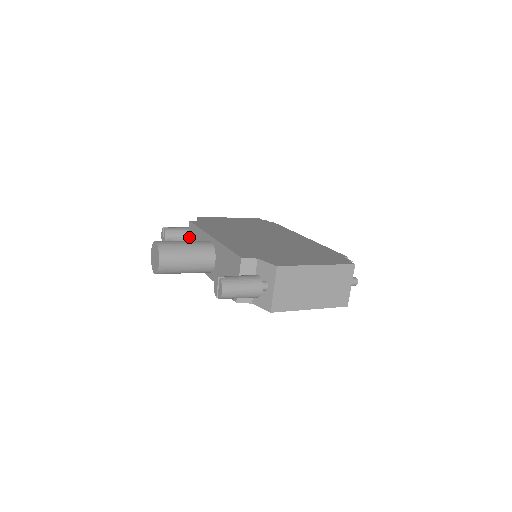
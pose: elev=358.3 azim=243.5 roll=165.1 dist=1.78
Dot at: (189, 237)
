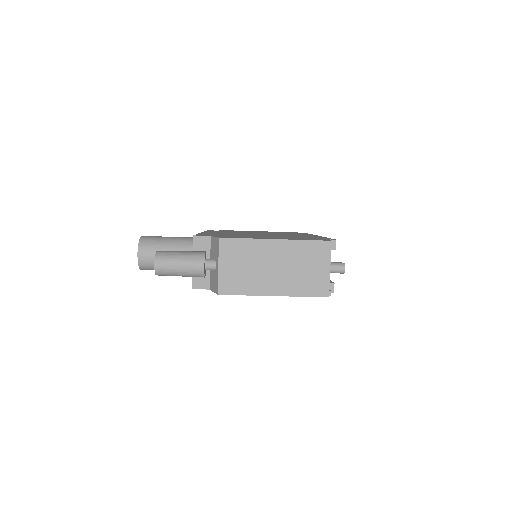
Dot at: occluded
